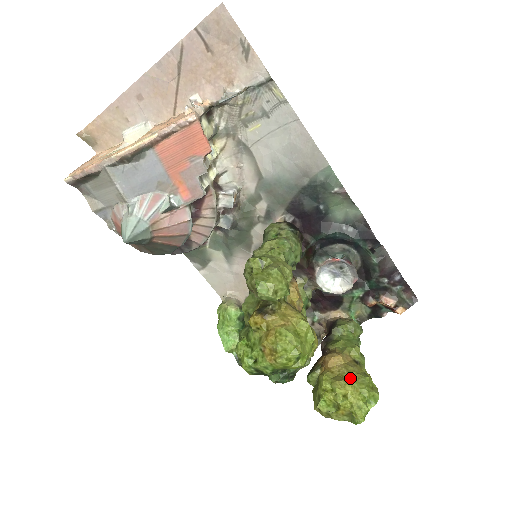
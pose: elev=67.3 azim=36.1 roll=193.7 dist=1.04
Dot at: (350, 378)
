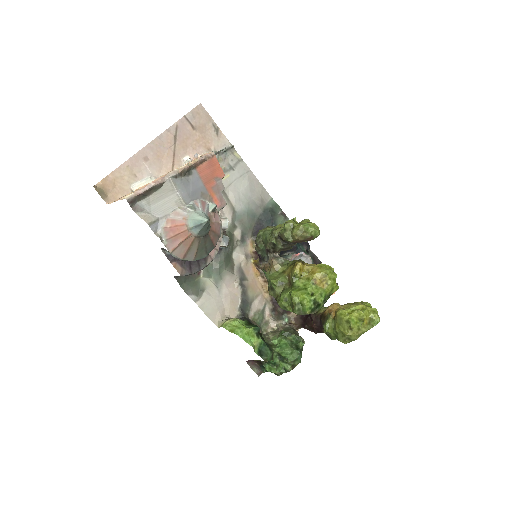
Dot at: (355, 303)
